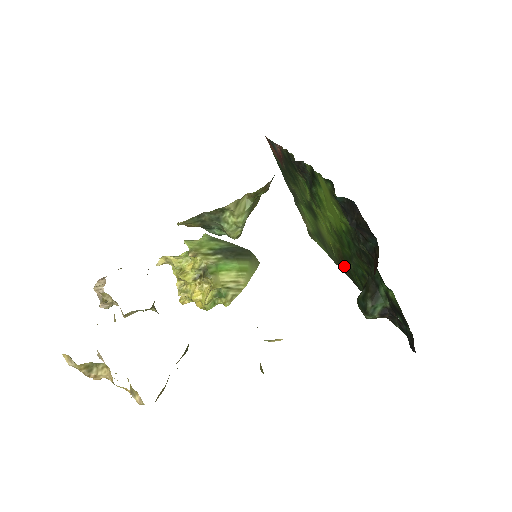
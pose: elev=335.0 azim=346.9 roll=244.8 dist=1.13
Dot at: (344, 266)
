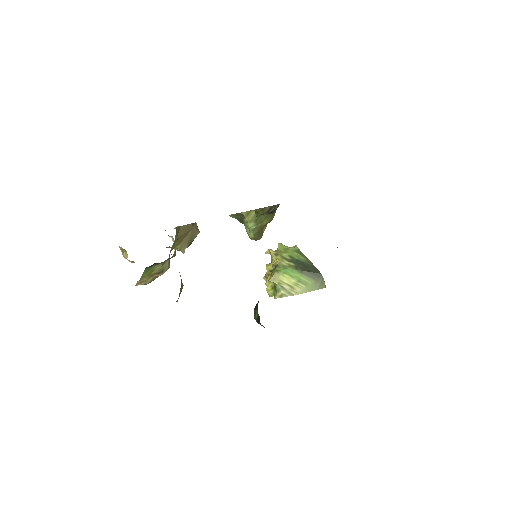
Dot at: occluded
